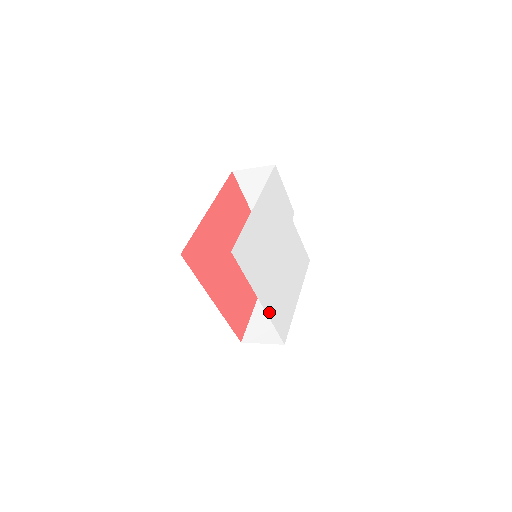
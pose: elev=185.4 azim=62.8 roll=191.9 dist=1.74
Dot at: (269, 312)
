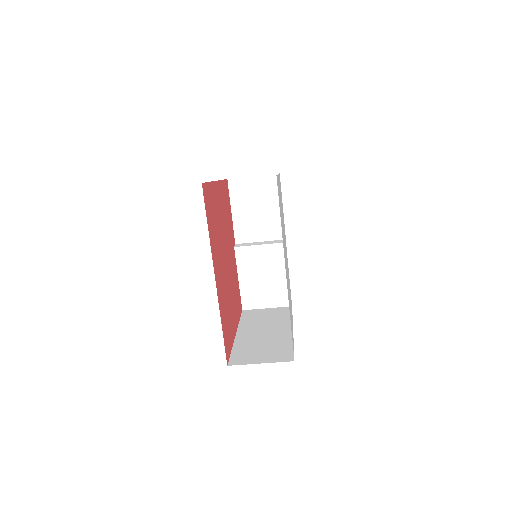
Dot at: (288, 297)
